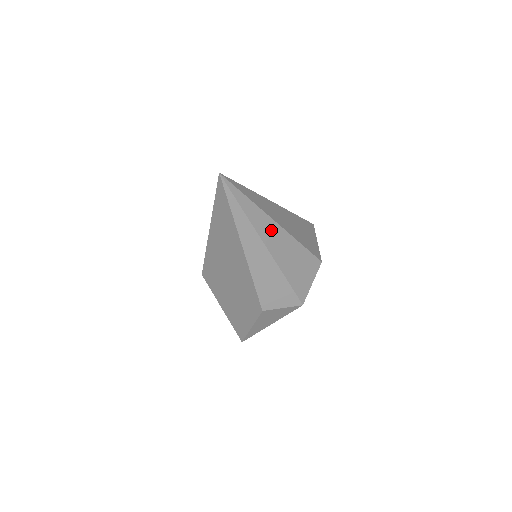
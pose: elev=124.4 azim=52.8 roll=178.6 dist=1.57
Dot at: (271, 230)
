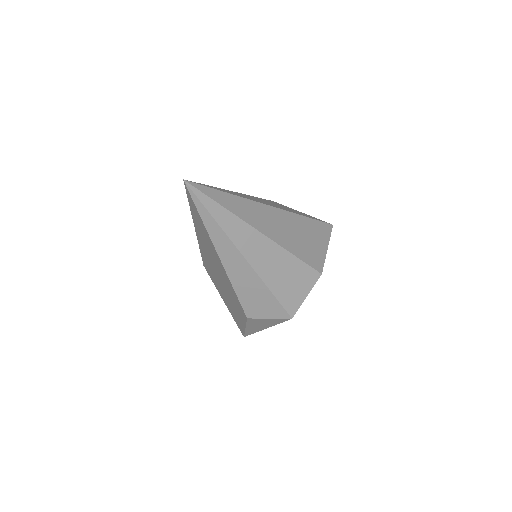
Dot at: (252, 240)
